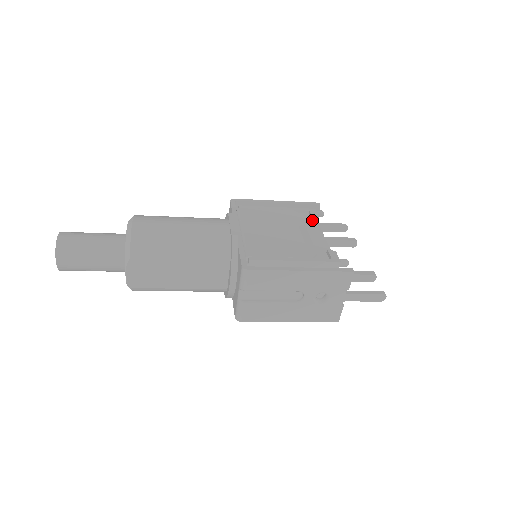
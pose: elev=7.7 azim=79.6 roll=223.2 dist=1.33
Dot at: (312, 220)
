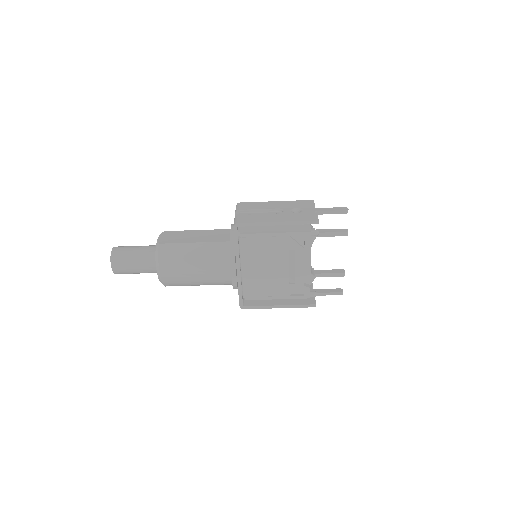
Dot at: occluded
